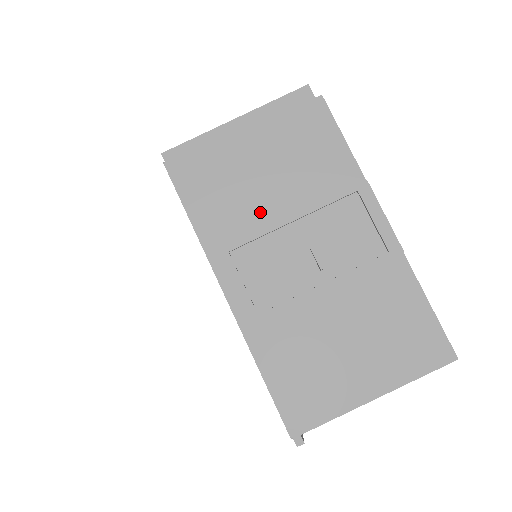
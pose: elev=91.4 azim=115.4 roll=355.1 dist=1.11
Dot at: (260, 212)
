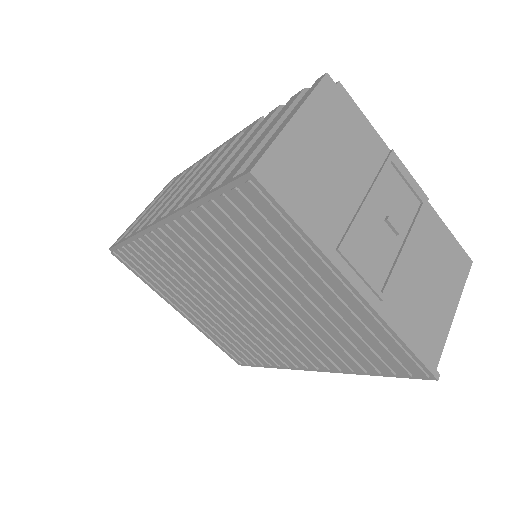
Dot at: (345, 203)
